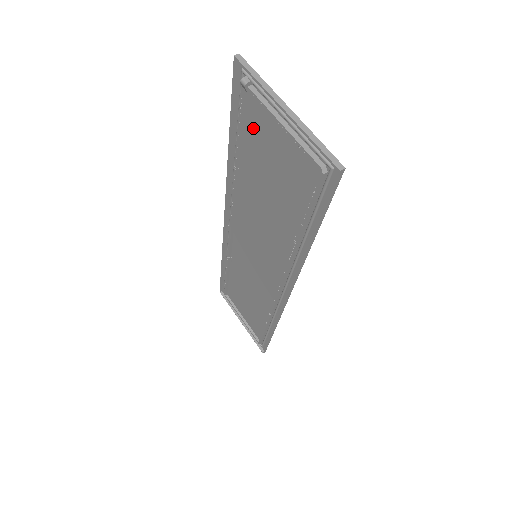
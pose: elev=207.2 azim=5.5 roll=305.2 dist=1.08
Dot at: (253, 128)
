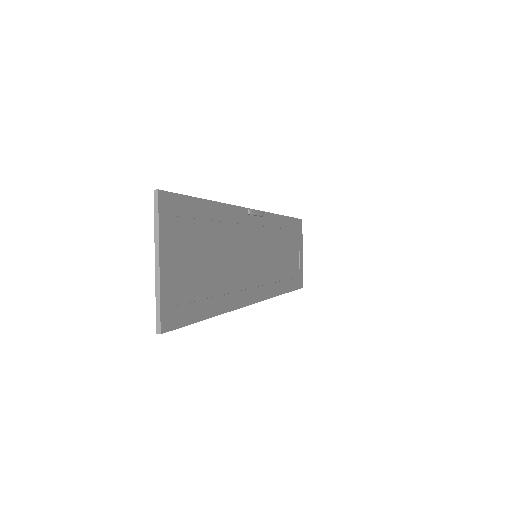
Dot at: (188, 225)
